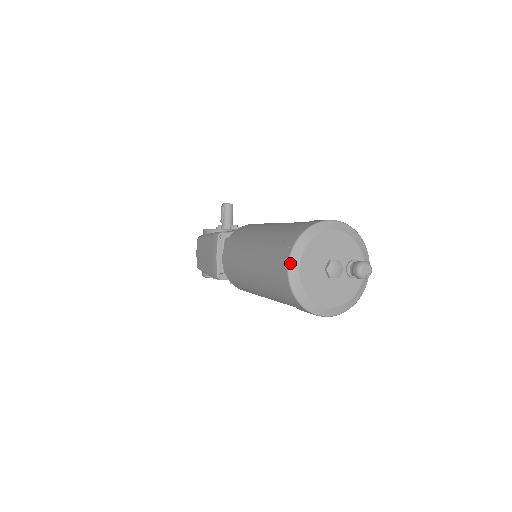
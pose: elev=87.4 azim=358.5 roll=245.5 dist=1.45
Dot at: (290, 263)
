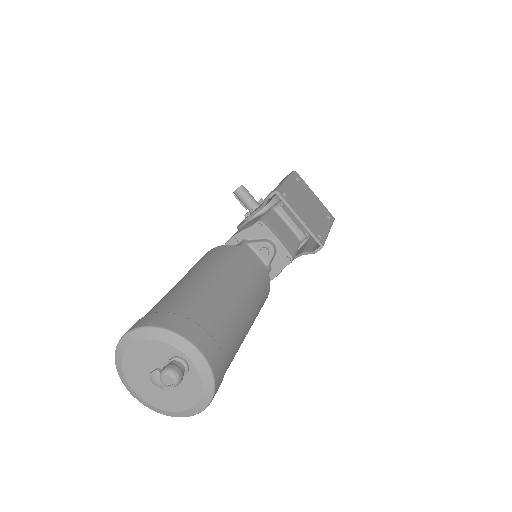
Dot at: (128, 390)
